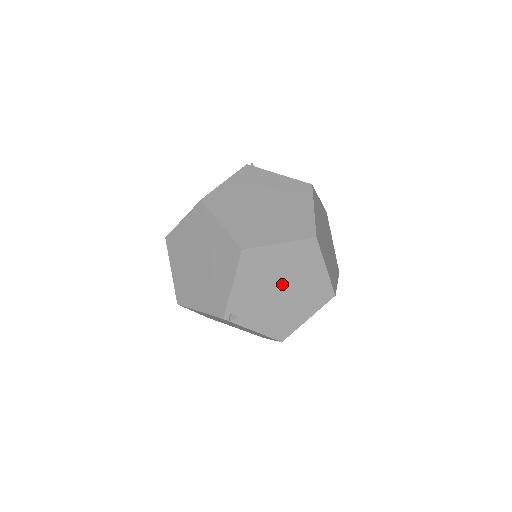
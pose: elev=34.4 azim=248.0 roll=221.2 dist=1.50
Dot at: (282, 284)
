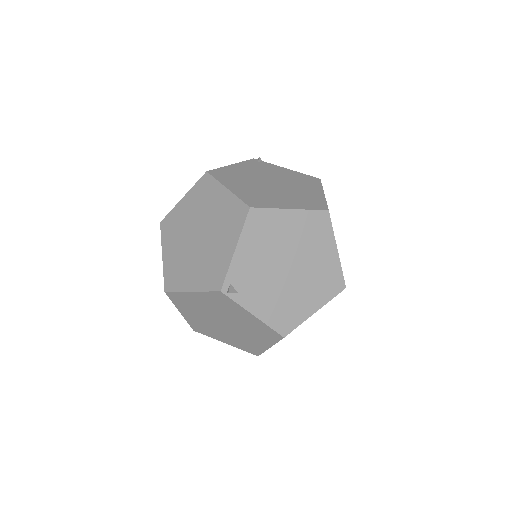
Dot at: (289, 260)
